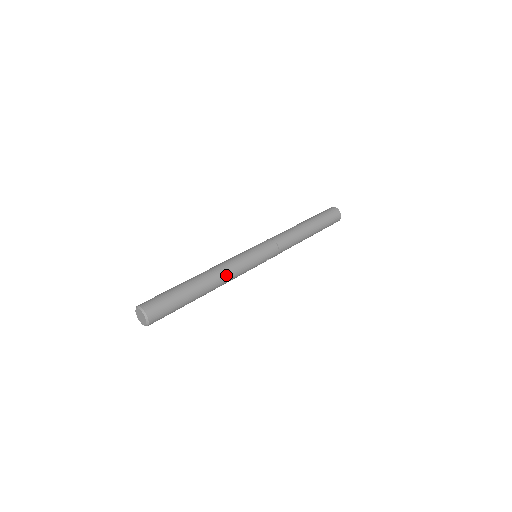
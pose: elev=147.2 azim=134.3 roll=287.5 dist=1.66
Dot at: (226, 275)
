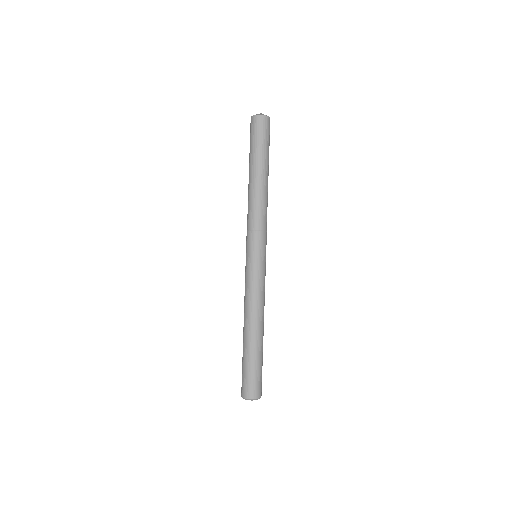
Dot at: (262, 307)
